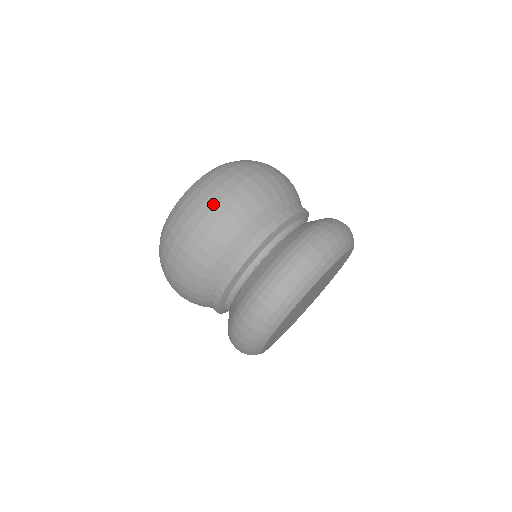
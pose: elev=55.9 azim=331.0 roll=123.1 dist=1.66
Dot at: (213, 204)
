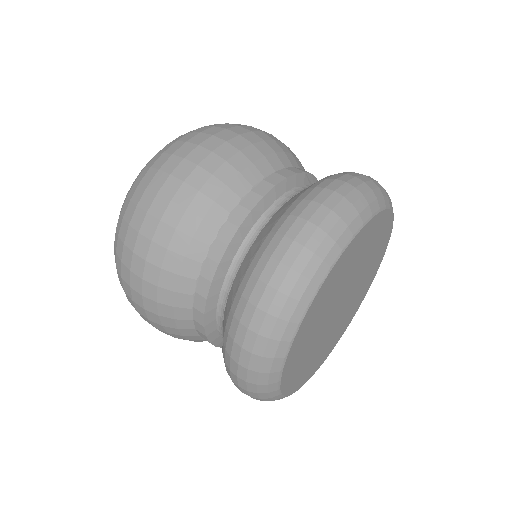
Dot at: (132, 302)
